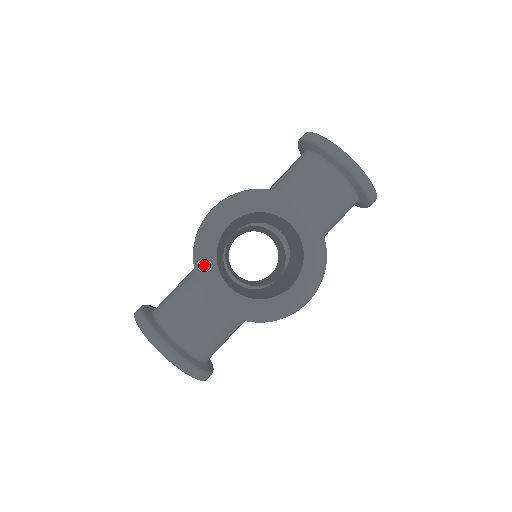
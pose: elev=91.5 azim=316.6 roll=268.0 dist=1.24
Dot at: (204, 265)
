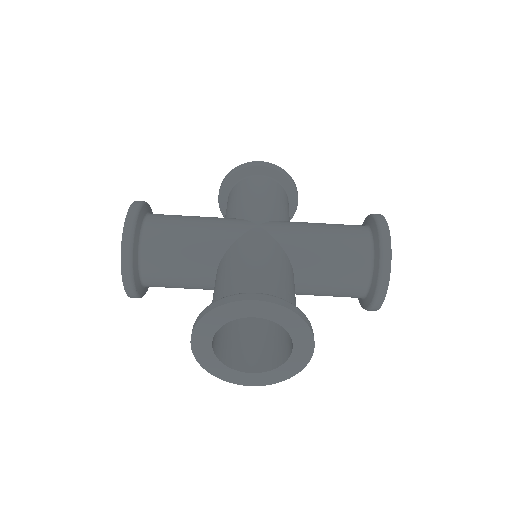
Dot at: (210, 322)
